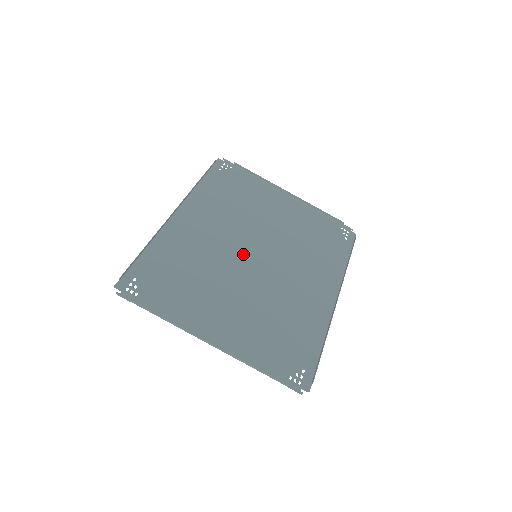
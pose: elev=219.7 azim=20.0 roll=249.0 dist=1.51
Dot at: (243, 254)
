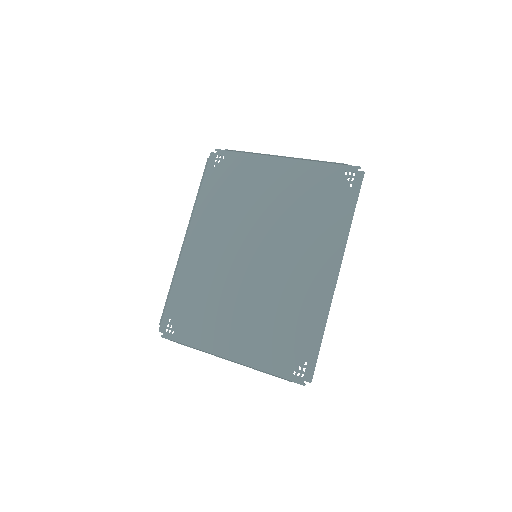
Dot at: (244, 259)
